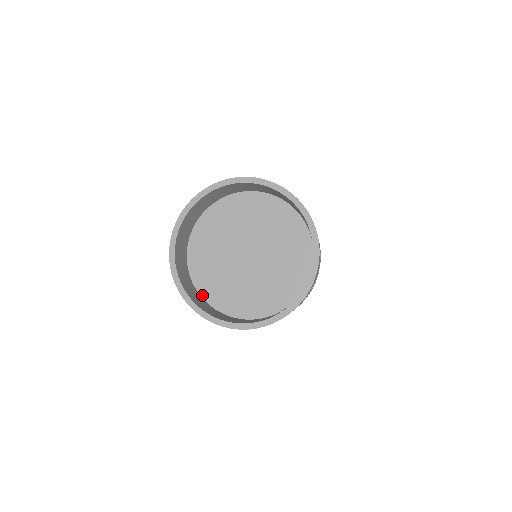
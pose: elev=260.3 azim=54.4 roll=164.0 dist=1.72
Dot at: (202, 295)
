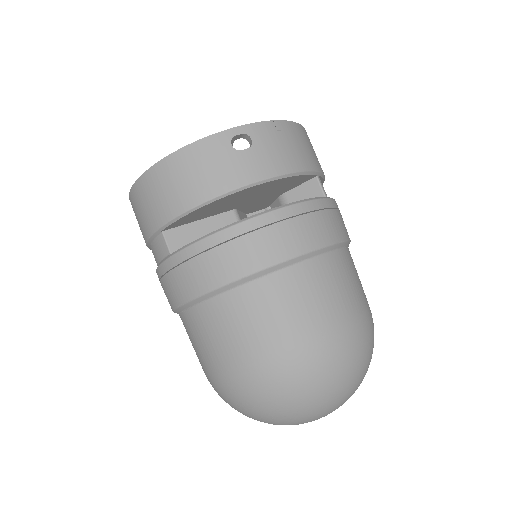
Dot at: occluded
